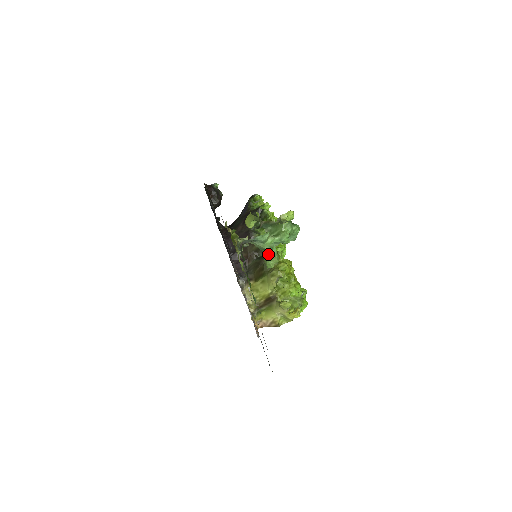
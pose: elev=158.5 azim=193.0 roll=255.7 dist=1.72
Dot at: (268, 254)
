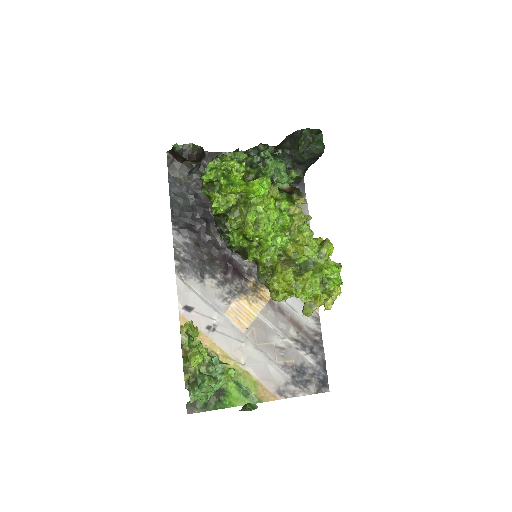
Dot at: occluded
